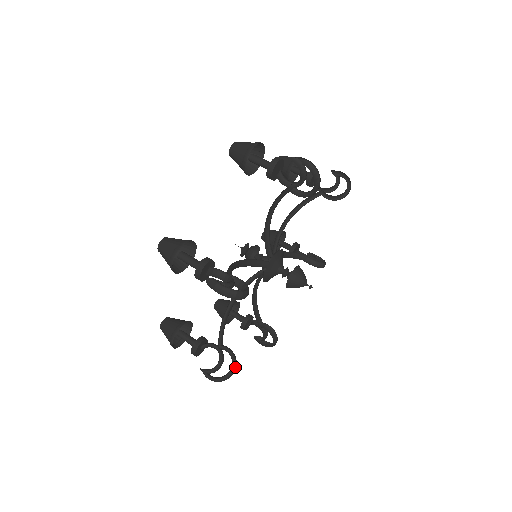
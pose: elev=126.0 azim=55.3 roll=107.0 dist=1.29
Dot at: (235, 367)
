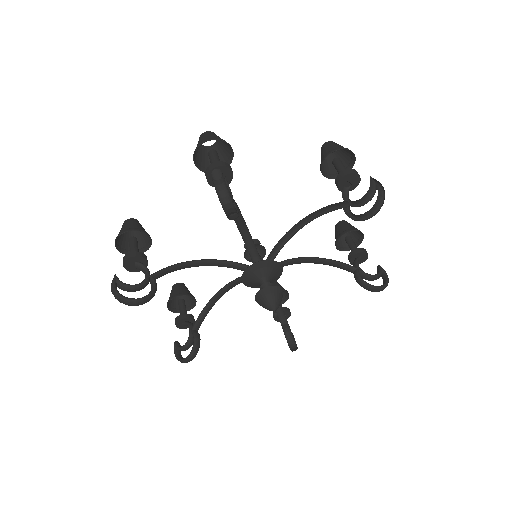
Dot at: (192, 356)
